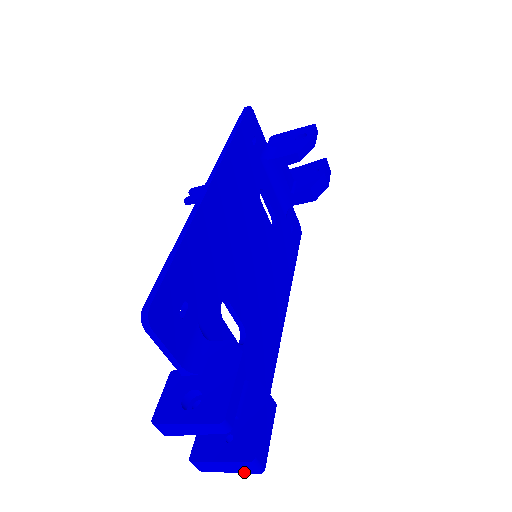
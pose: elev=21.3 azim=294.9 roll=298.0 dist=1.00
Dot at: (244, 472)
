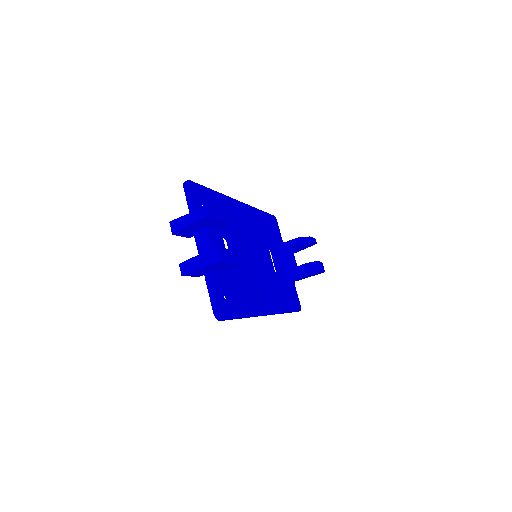
Dot at: (208, 264)
